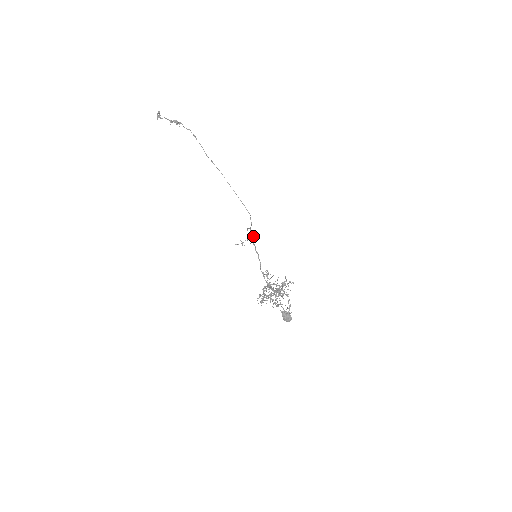
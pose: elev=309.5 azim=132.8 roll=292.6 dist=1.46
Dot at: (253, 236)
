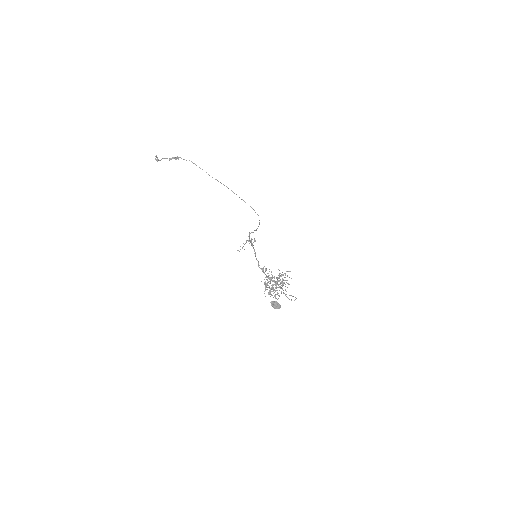
Dot at: (250, 240)
